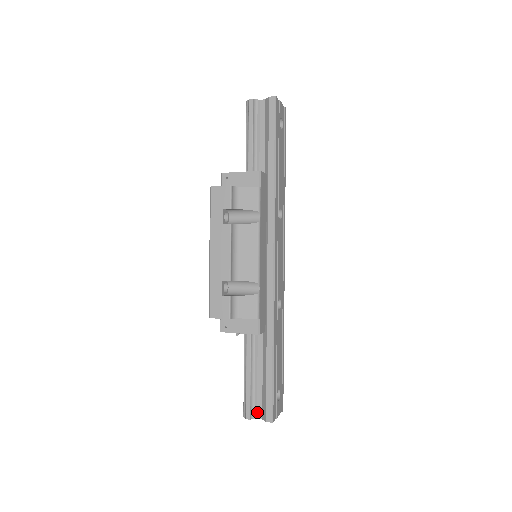
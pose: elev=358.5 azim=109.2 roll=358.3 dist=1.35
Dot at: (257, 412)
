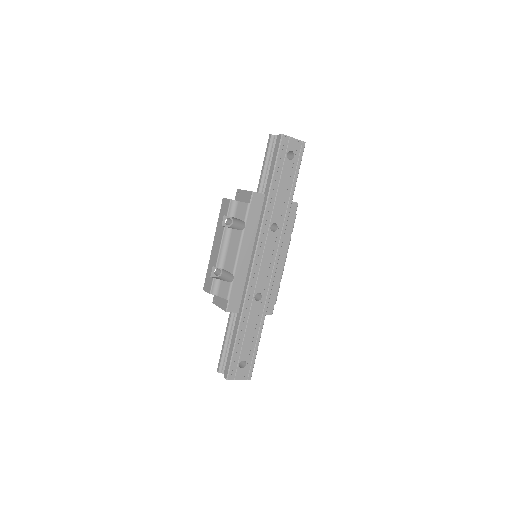
Dot at: (225, 370)
